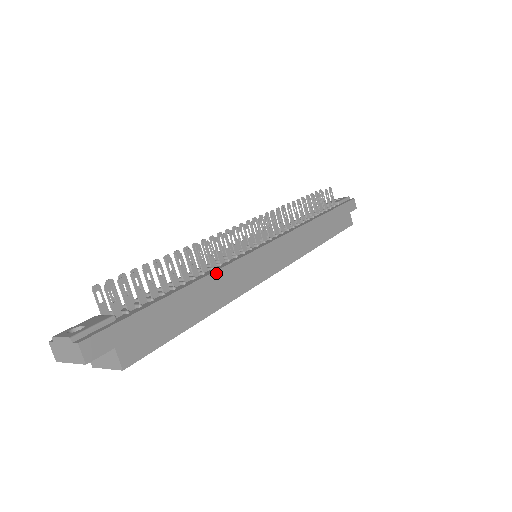
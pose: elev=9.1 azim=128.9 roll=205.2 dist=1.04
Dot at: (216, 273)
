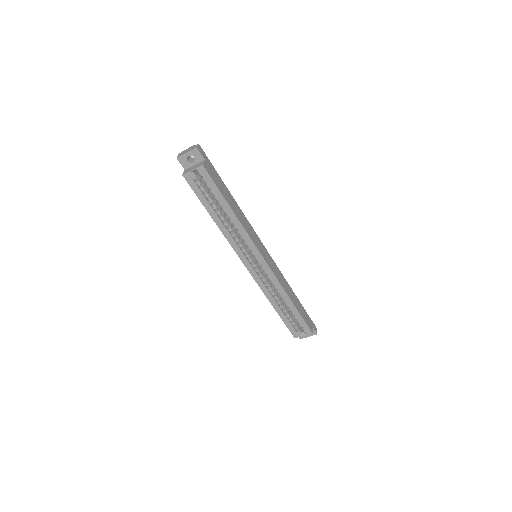
Dot at: (243, 213)
